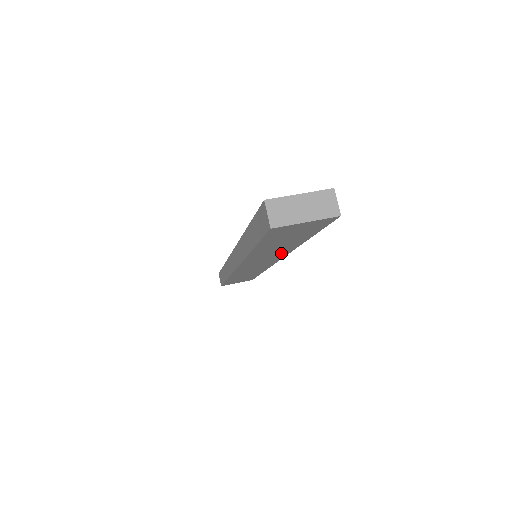
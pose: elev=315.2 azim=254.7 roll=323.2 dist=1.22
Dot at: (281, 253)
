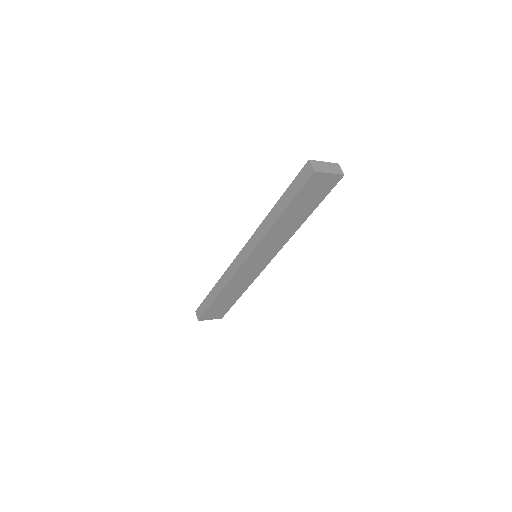
Dot at: (283, 239)
